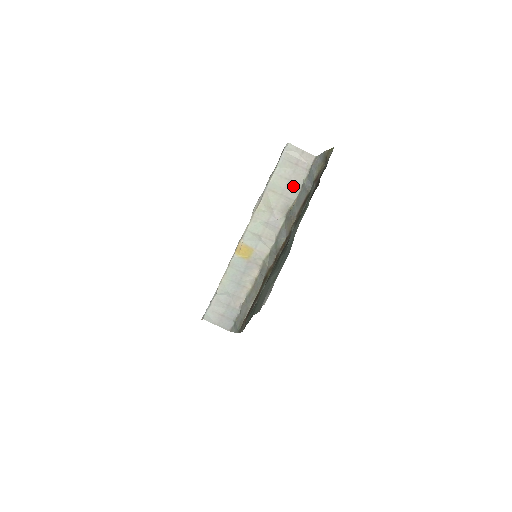
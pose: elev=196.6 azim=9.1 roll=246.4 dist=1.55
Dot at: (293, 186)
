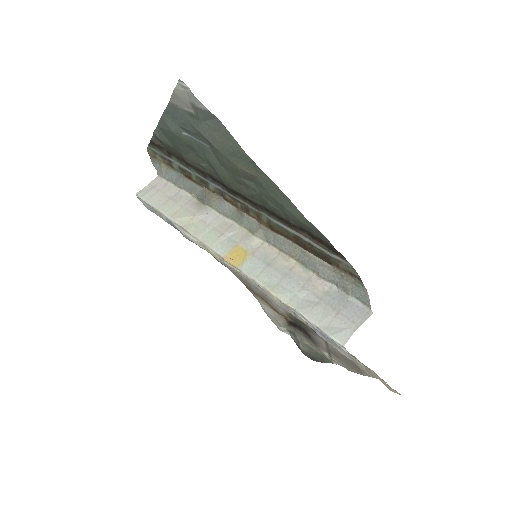
Dot at: (178, 197)
